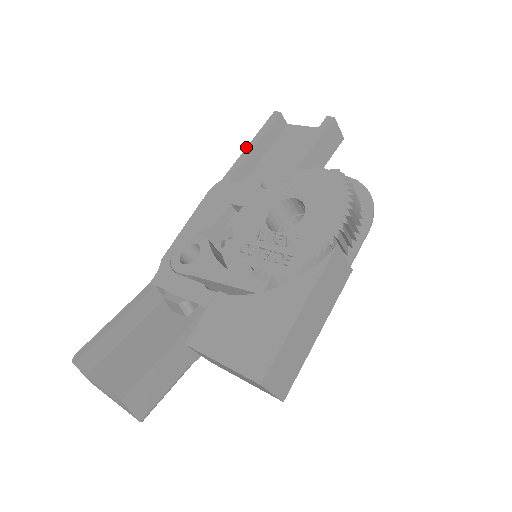
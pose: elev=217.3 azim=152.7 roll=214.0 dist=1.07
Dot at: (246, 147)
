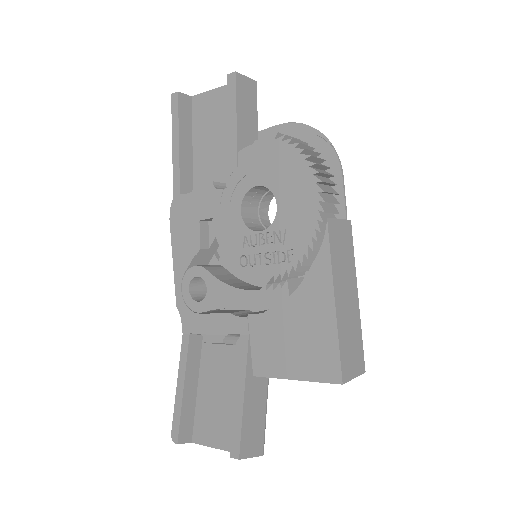
Dot at: (172, 150)
